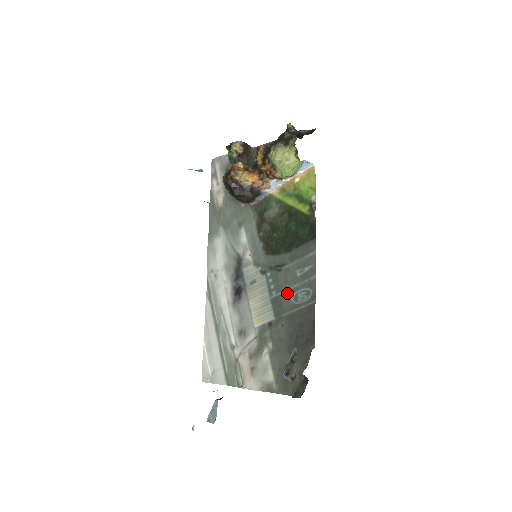
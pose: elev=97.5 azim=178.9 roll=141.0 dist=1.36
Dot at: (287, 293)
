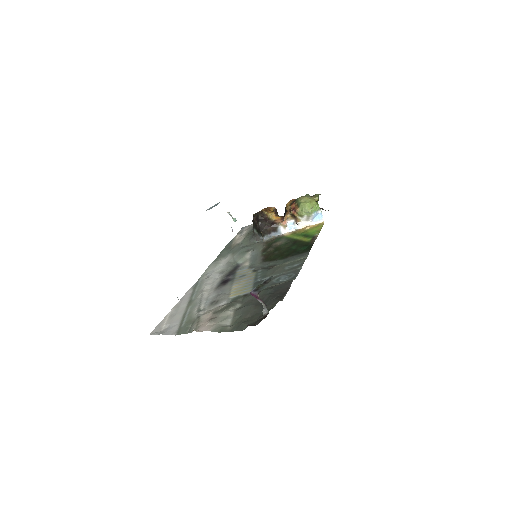
Dot at: occluded
